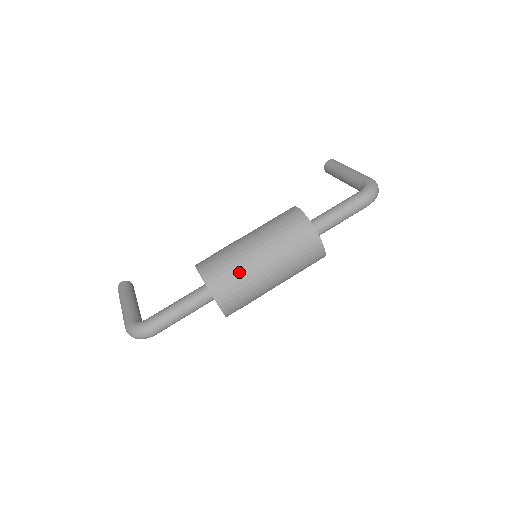
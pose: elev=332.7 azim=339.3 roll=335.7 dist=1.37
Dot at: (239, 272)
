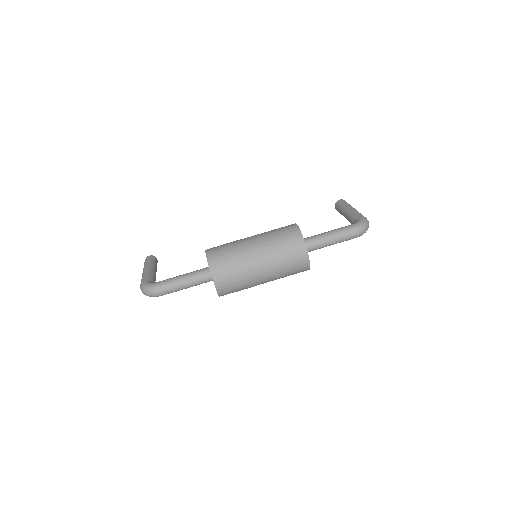
Dot at: (236, 260)
